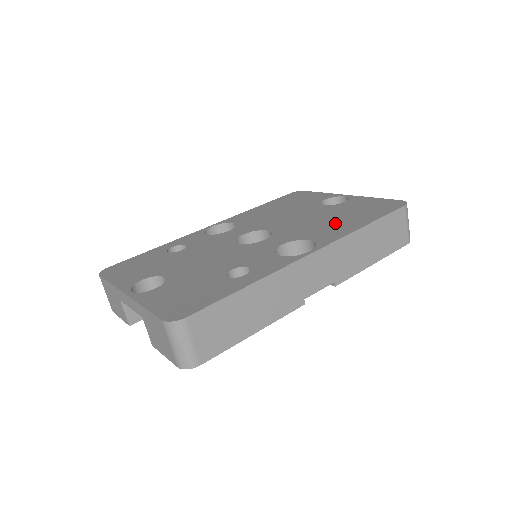
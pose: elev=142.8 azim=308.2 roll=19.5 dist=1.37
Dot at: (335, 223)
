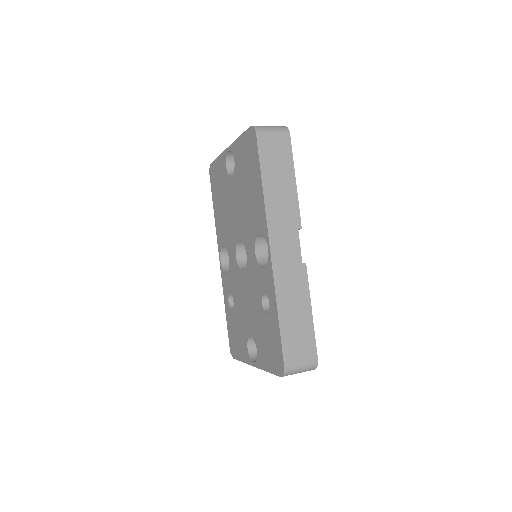
Dot at: (251, 199)
